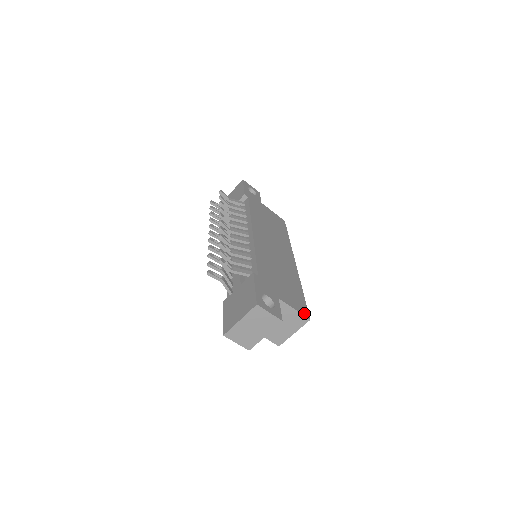
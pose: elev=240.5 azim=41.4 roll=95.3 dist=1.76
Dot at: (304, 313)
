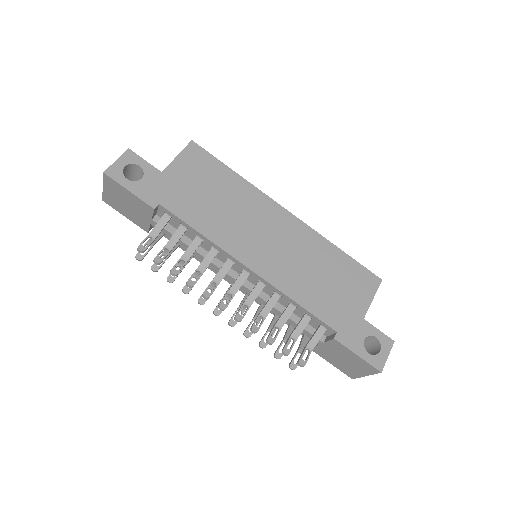
Dot at: (375, 284)
